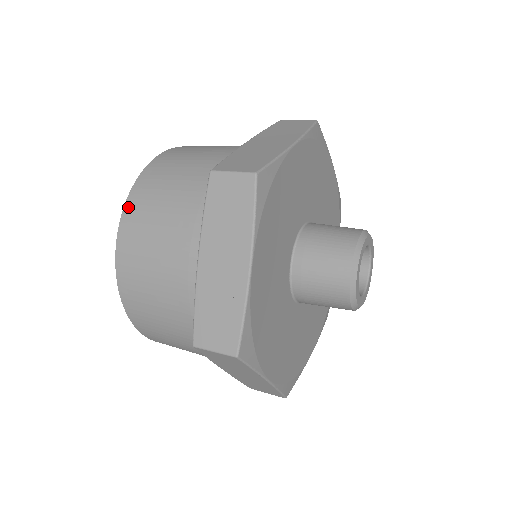
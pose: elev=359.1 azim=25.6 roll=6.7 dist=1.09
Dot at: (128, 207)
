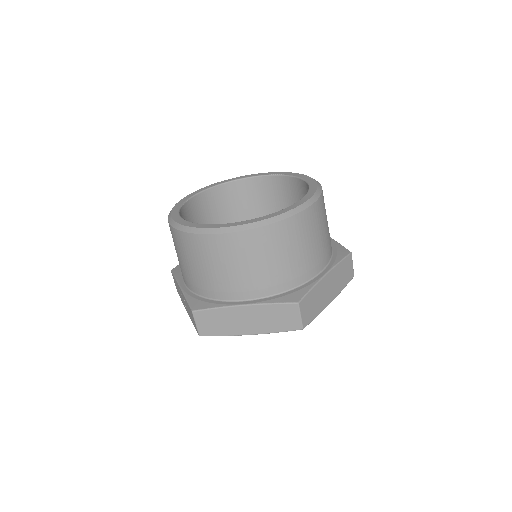
Dot at: (180, 234)
